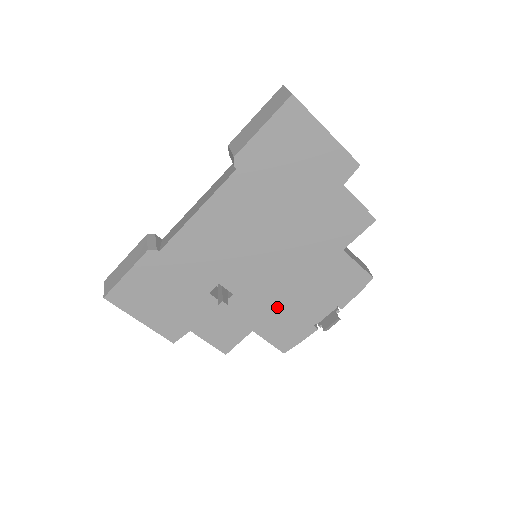
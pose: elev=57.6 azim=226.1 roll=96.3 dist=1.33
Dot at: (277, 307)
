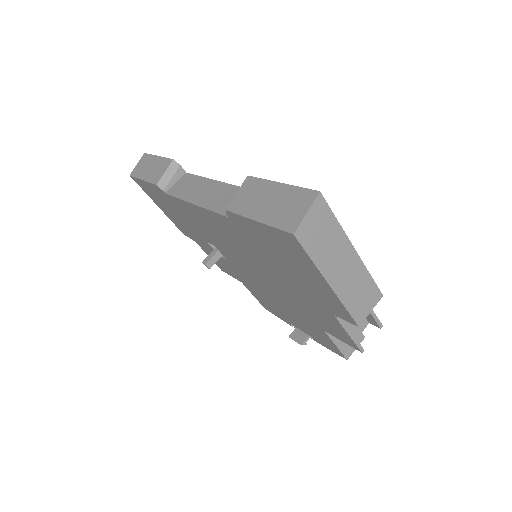
Dot at: (261, 293)
